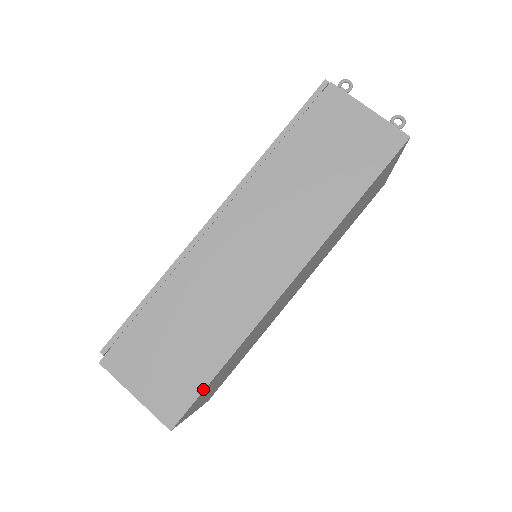
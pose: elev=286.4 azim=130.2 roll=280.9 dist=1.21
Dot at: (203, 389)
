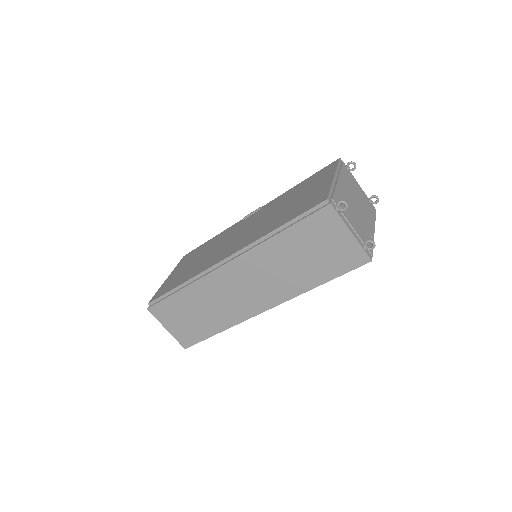
Dot at: (204, 339)
